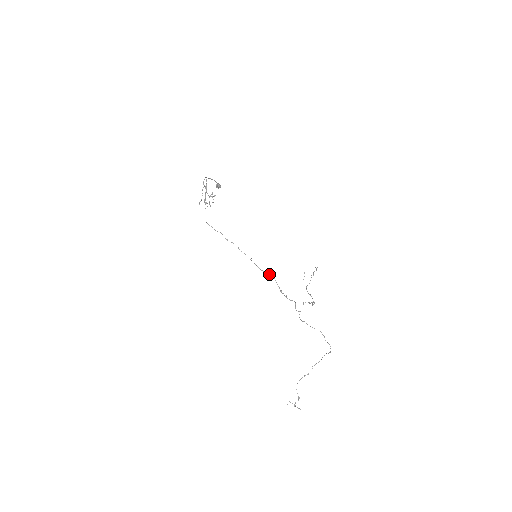
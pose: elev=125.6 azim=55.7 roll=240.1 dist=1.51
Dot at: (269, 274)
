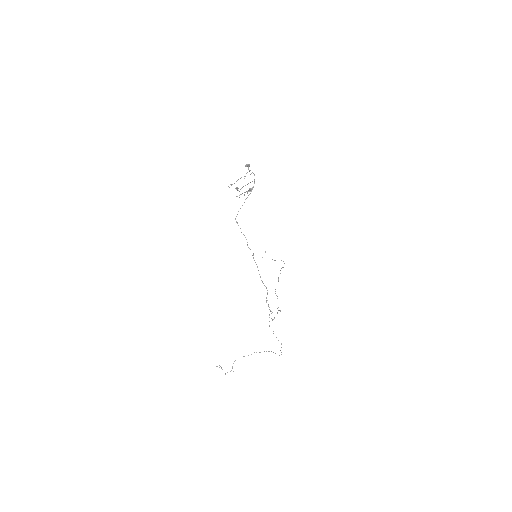
Dot at: occluded
